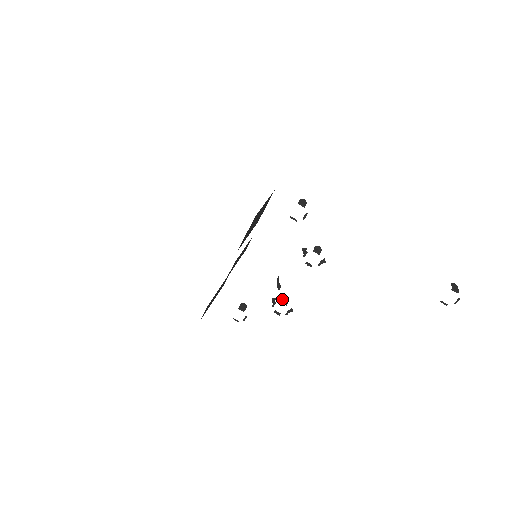
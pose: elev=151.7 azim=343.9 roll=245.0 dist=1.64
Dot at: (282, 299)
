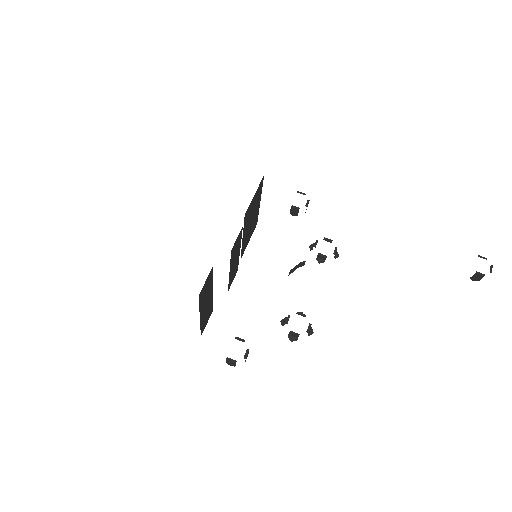
Dot at: (296, 313)
